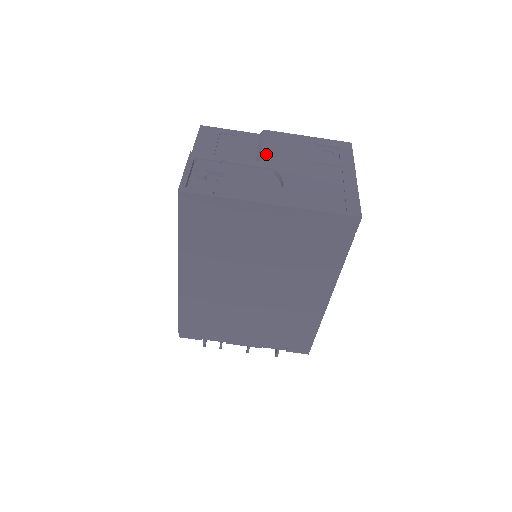
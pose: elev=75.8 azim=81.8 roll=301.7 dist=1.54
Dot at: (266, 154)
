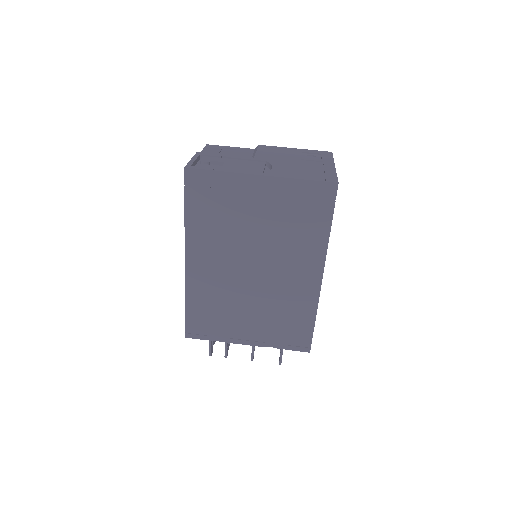
Dot at: (259, 154)
